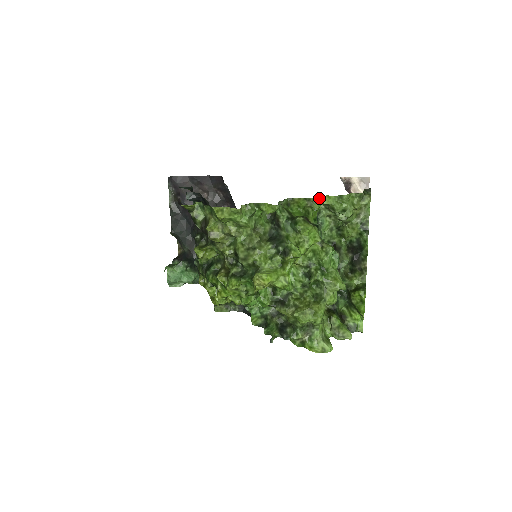
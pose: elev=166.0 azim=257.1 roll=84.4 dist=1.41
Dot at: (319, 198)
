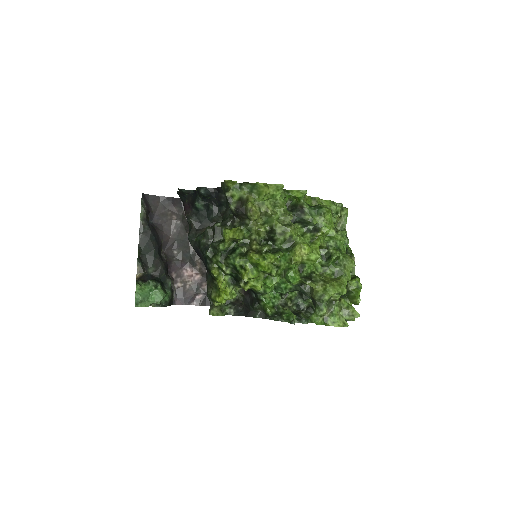
Dot at: (320, 200)
